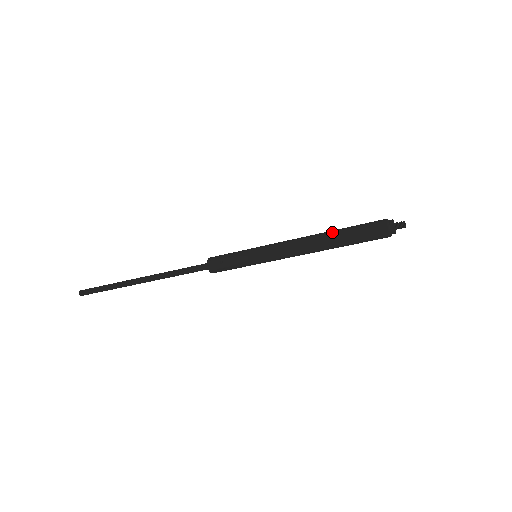
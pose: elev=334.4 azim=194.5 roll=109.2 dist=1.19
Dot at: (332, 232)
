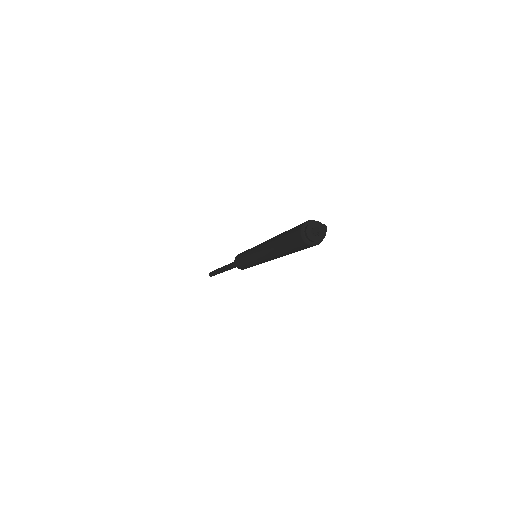
Dot at: (275, 240)
